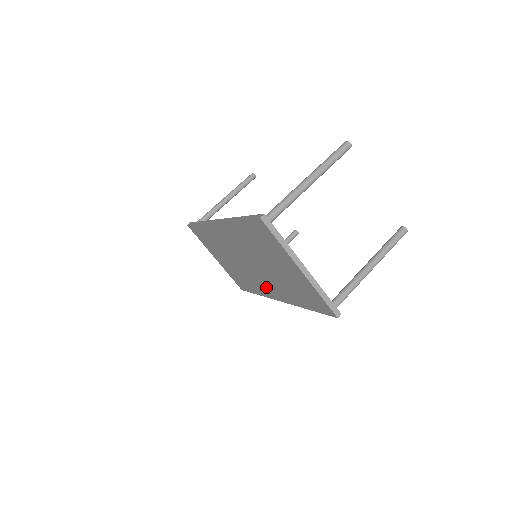
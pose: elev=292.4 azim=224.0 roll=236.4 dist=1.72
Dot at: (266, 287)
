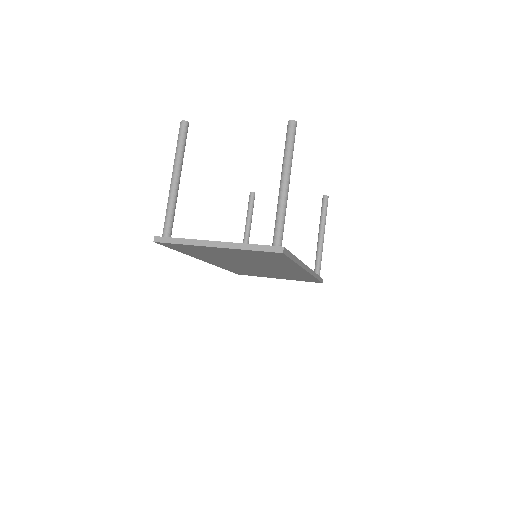
Dot at: occluded
